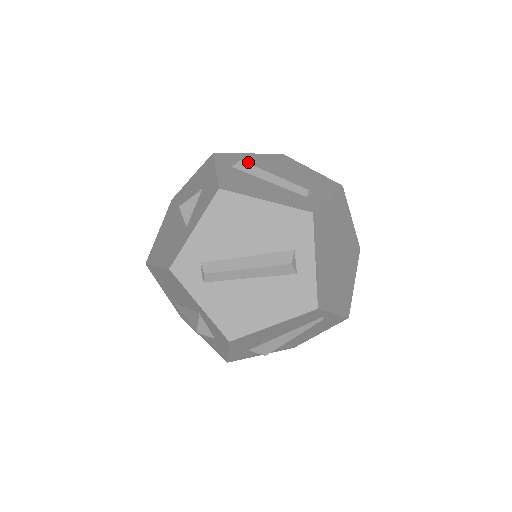
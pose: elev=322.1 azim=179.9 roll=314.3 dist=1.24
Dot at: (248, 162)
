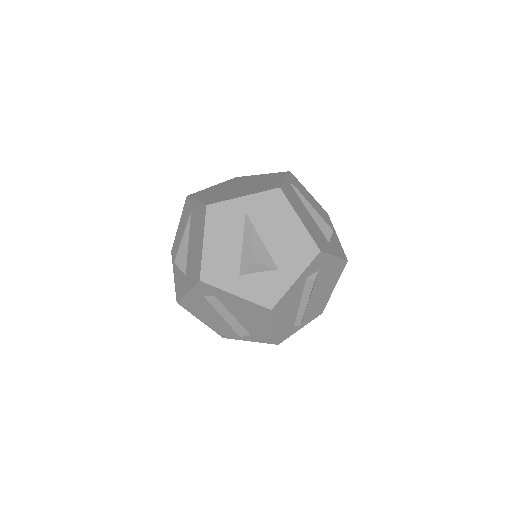
Dot at: (320, 272)
